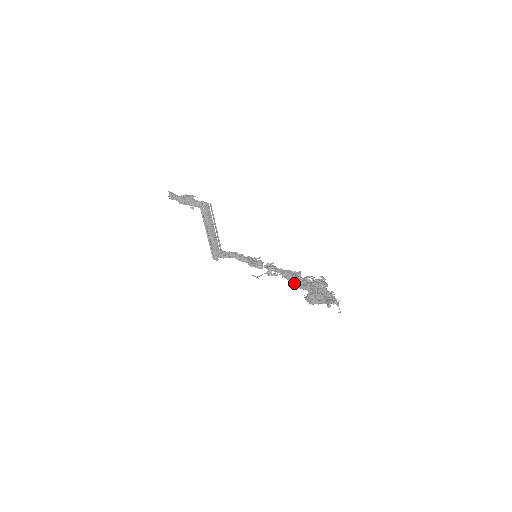
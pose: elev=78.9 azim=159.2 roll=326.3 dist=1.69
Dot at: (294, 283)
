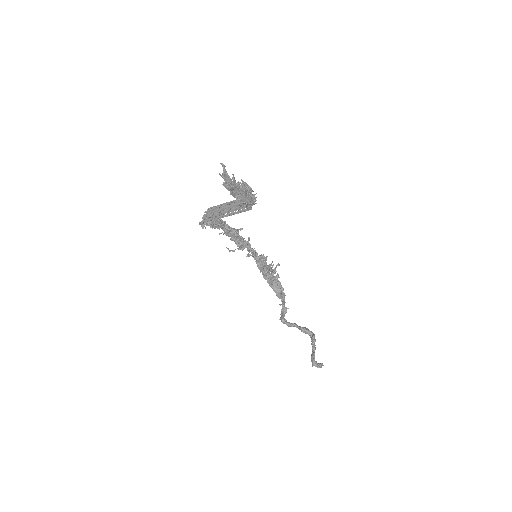
Dot at: (261, 271)
